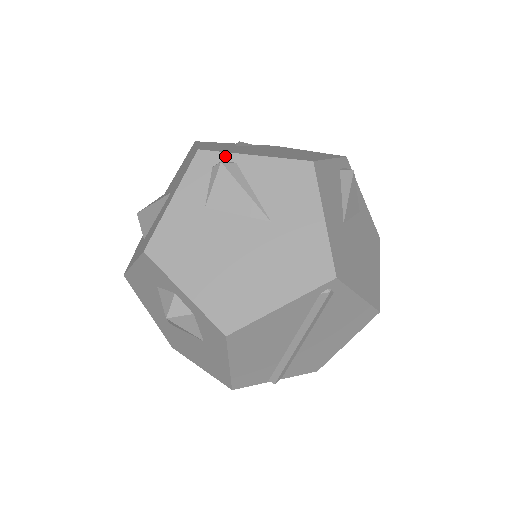
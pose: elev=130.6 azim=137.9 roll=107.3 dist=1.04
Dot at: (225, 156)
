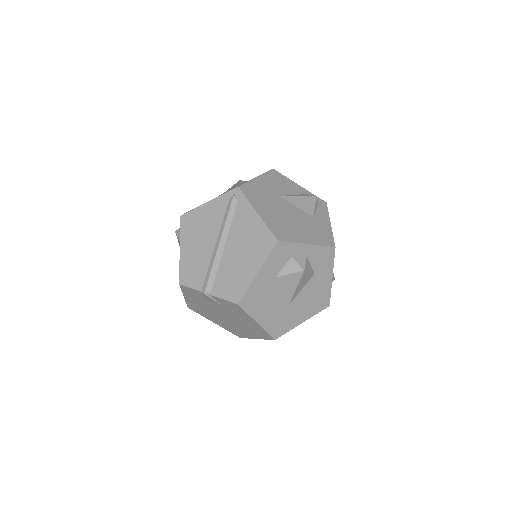
Dot at: occluded
